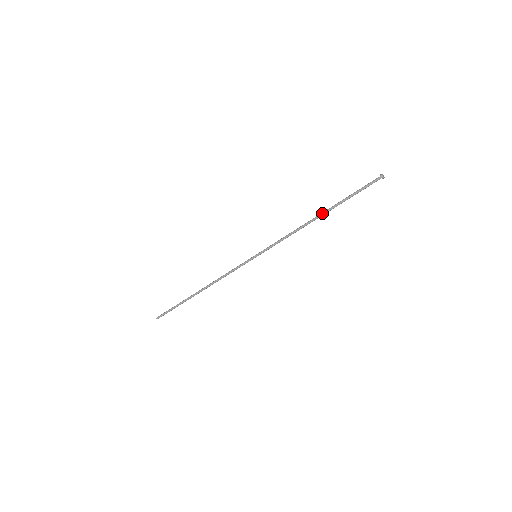
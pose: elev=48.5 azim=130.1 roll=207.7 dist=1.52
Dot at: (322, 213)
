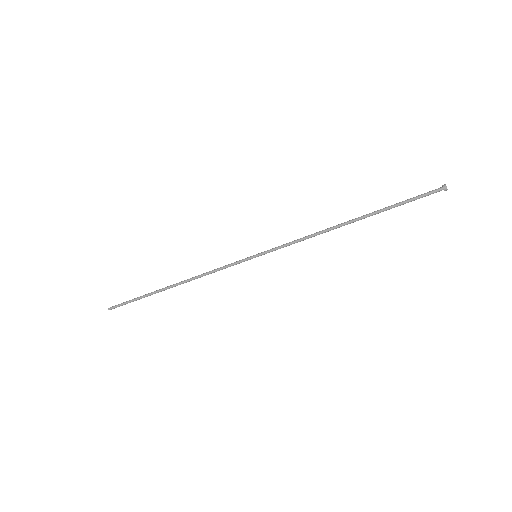
Dot at: occluded
